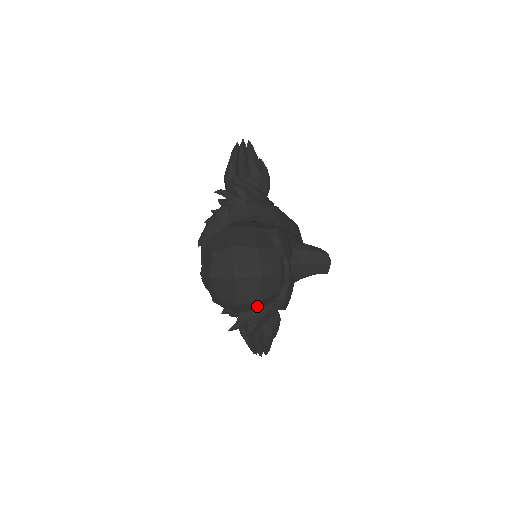
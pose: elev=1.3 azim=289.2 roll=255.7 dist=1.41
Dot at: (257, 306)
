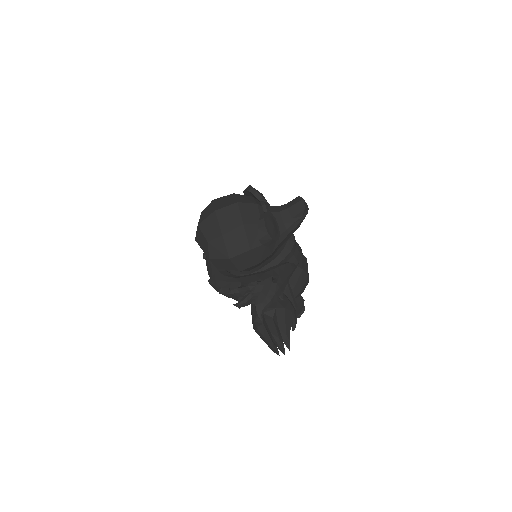
Dot at: (245, 241)
